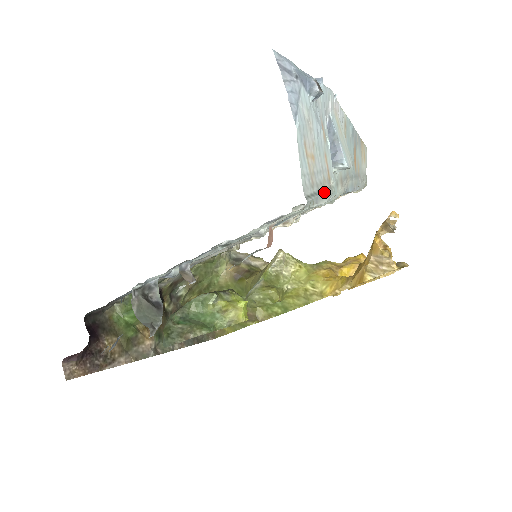
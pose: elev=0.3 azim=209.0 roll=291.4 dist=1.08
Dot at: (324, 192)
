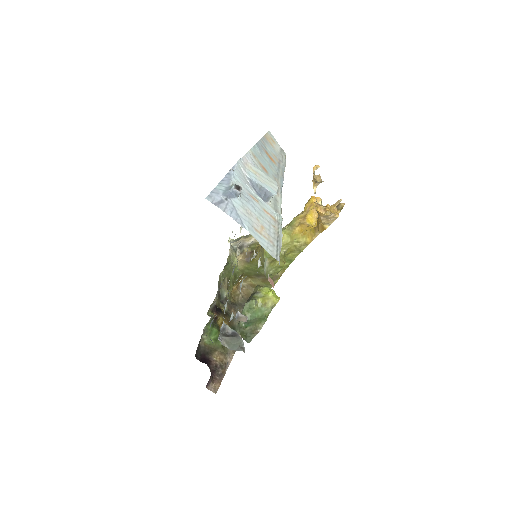
Dot at: (279, 235)
